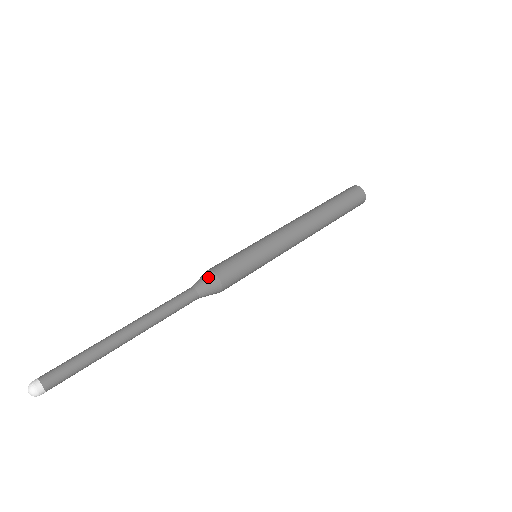
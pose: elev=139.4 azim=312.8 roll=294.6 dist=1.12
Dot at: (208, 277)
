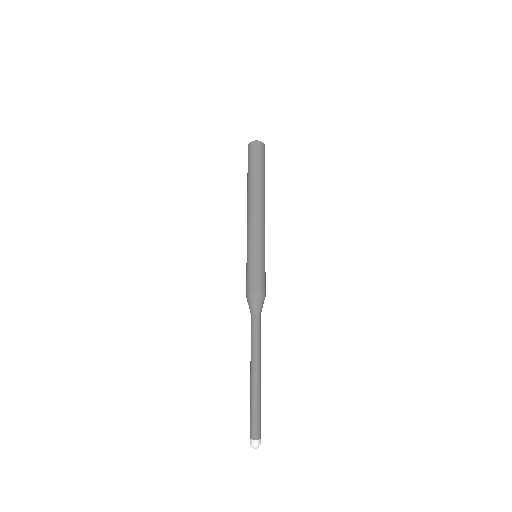
Dot at: (252, 300)
